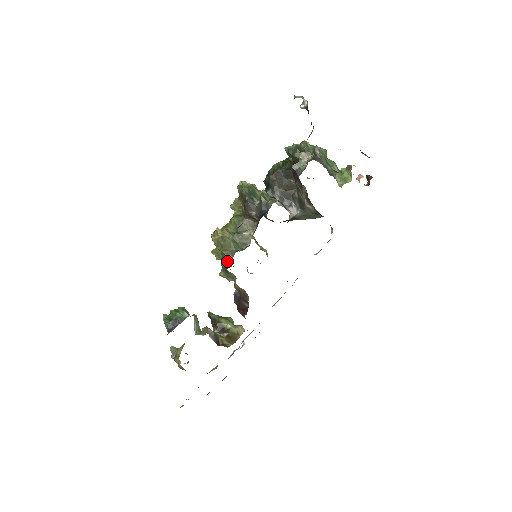
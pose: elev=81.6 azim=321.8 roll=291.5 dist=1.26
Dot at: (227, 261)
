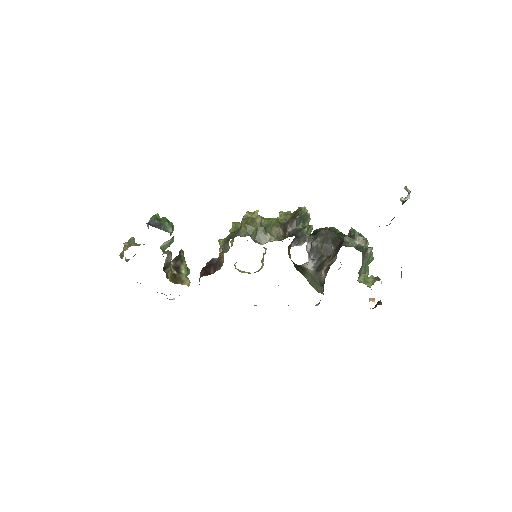
Dot at: (237, 234)
